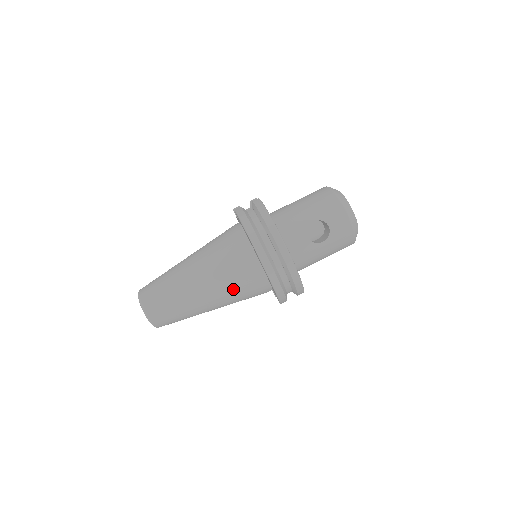
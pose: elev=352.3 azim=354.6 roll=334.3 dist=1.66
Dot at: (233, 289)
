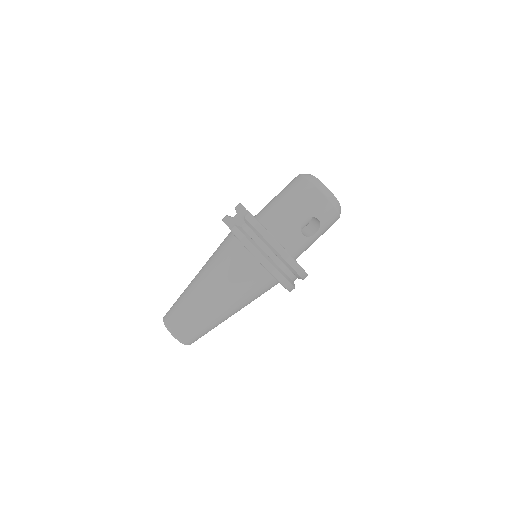
Dot at: (250, 298)
